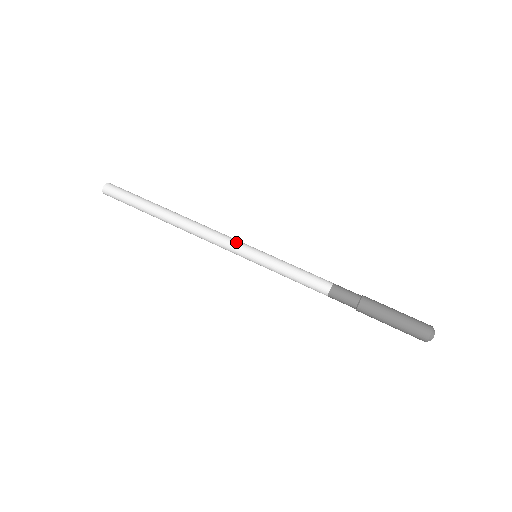
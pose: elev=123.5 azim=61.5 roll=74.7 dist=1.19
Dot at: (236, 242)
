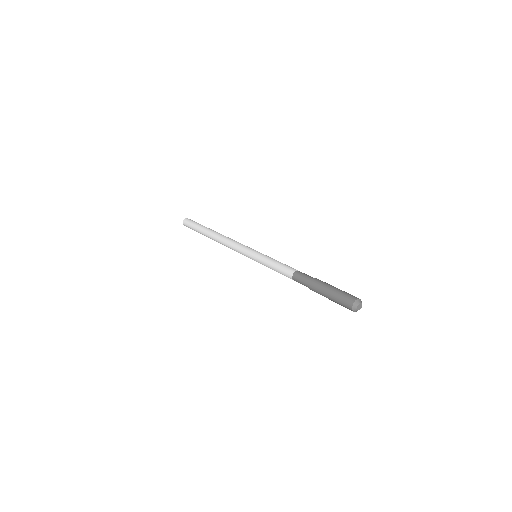
Dot at: occluded
